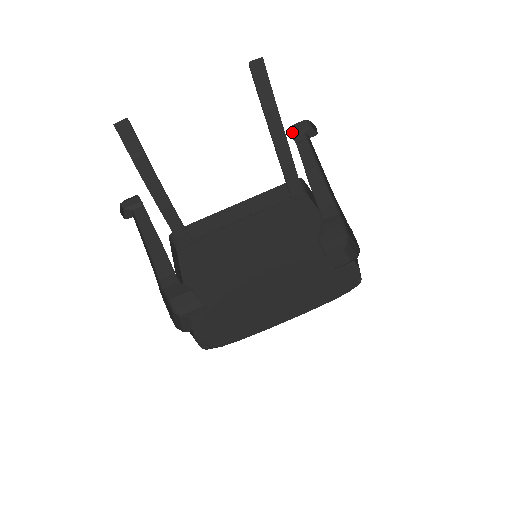
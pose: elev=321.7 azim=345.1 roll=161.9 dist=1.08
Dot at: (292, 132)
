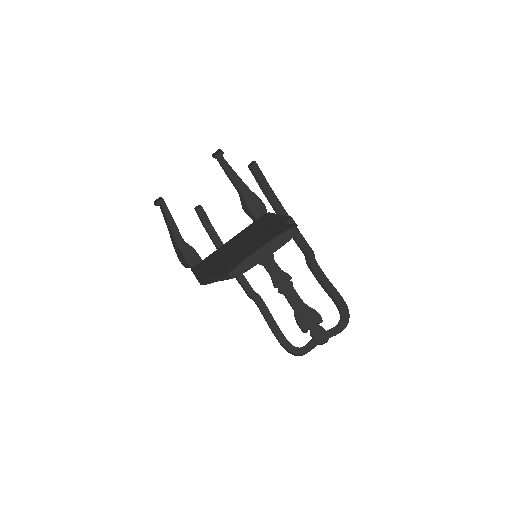
Dot at: (217, 158)
